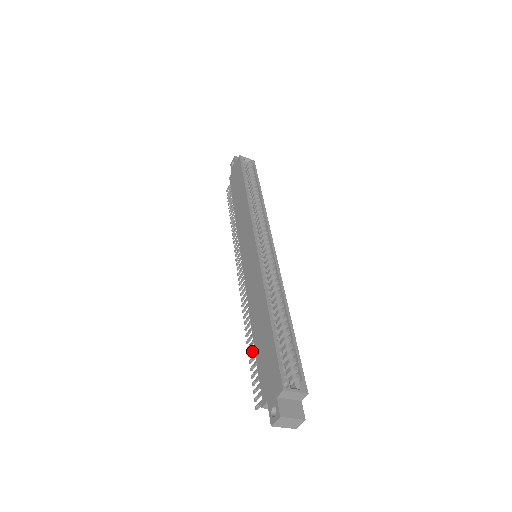
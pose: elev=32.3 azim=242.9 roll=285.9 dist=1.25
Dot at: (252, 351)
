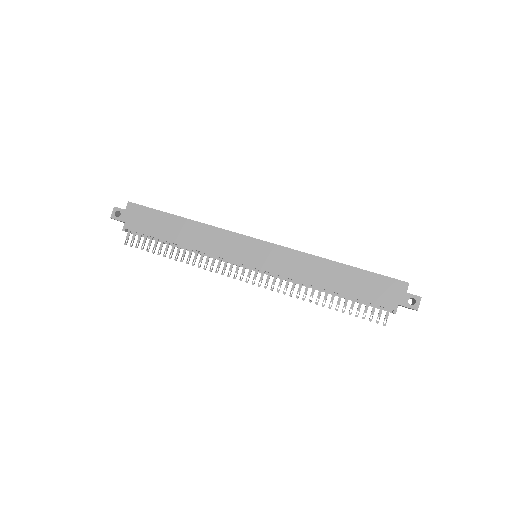
Dot at: occluded
